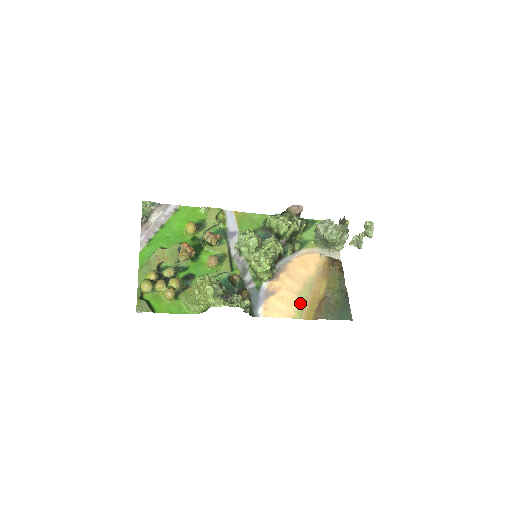
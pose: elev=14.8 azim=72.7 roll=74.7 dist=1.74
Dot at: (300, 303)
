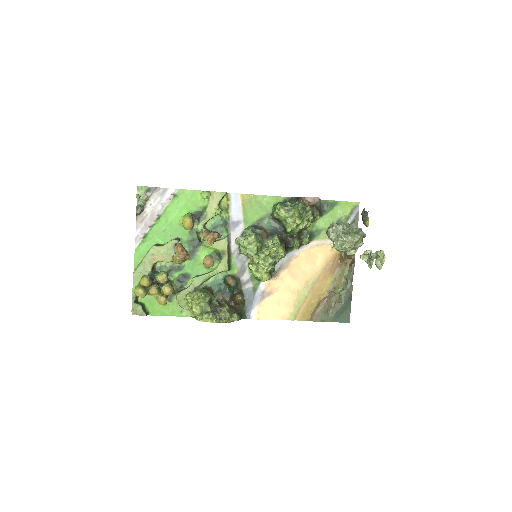
Dot at: (297, 304)
